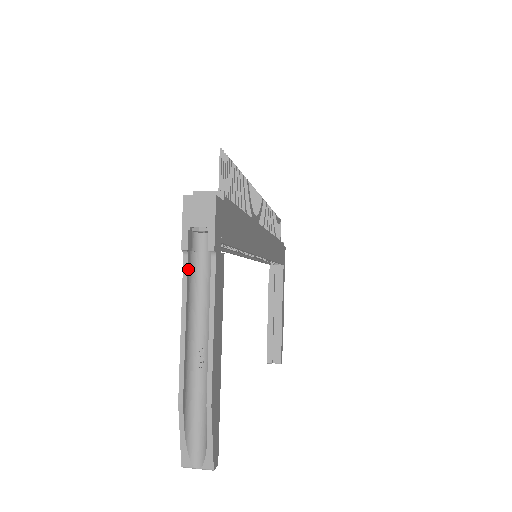
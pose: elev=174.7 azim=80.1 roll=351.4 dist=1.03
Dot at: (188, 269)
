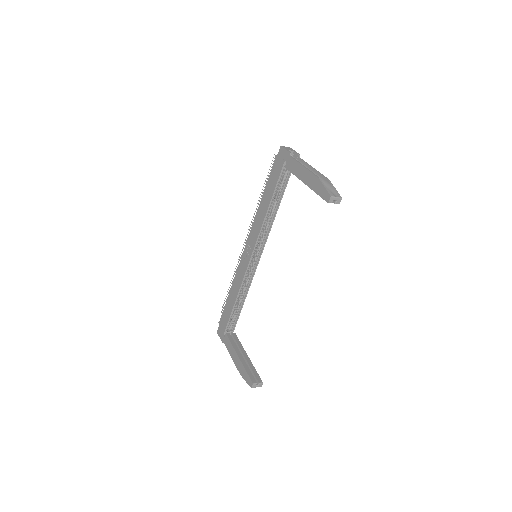
Dot at: (293, 159)
